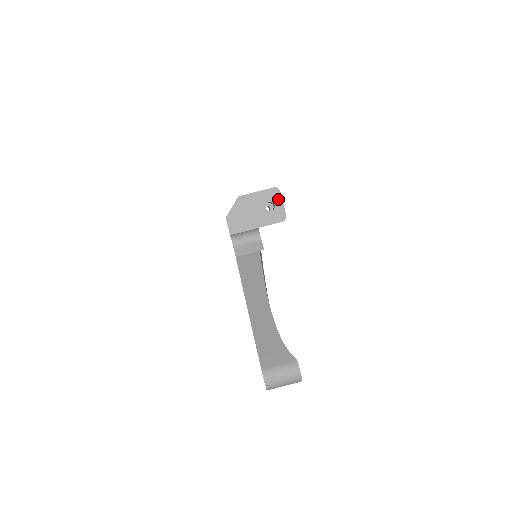
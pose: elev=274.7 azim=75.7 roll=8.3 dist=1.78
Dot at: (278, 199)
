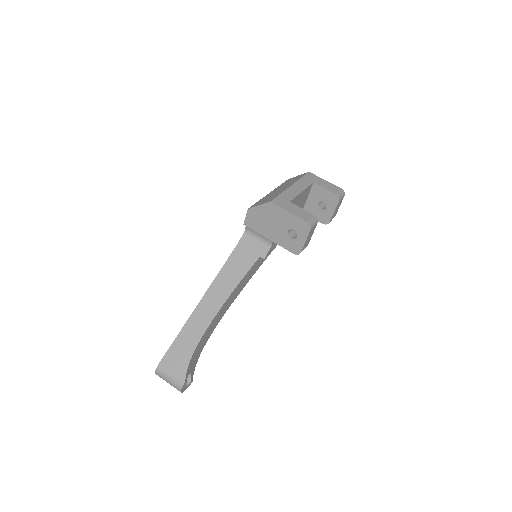
Dot at: (304, 234)
